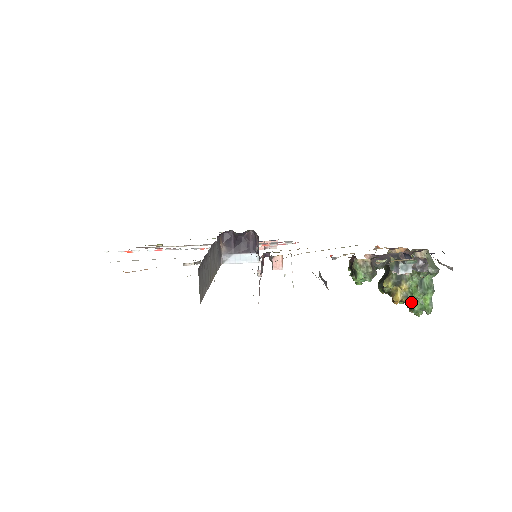
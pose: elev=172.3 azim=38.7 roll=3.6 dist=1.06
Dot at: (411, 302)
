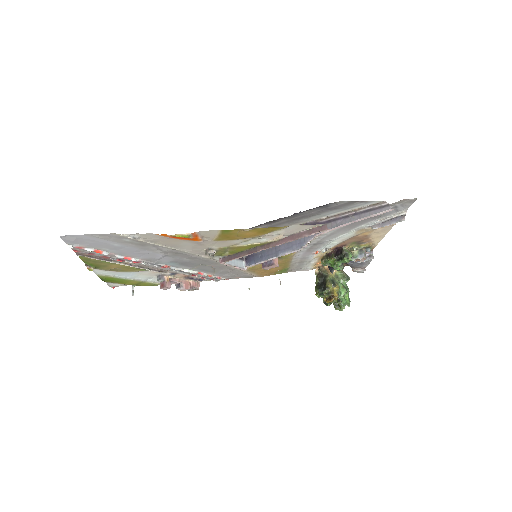
Dot at: (340, 299)
